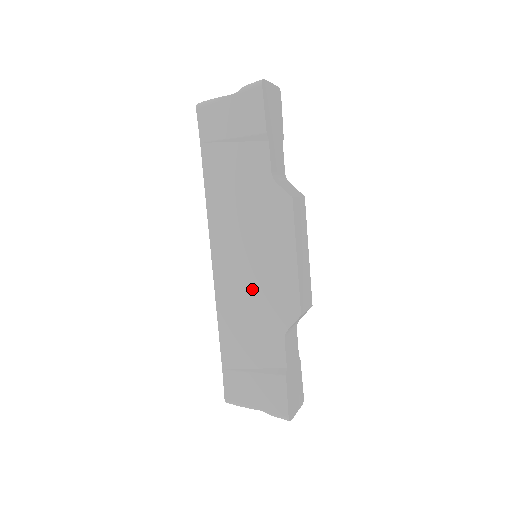
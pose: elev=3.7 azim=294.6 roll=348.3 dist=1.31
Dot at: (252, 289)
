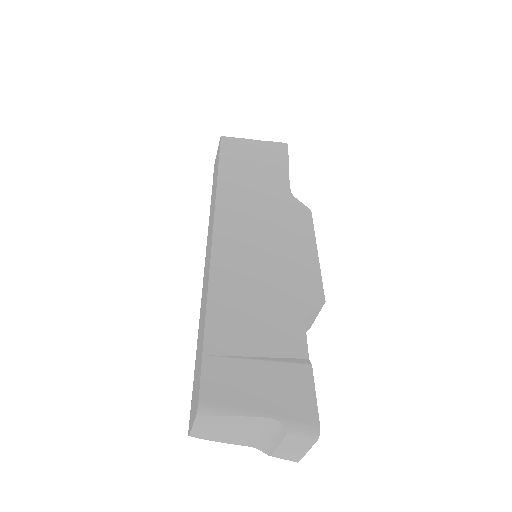
Dot at: (264, 267)
